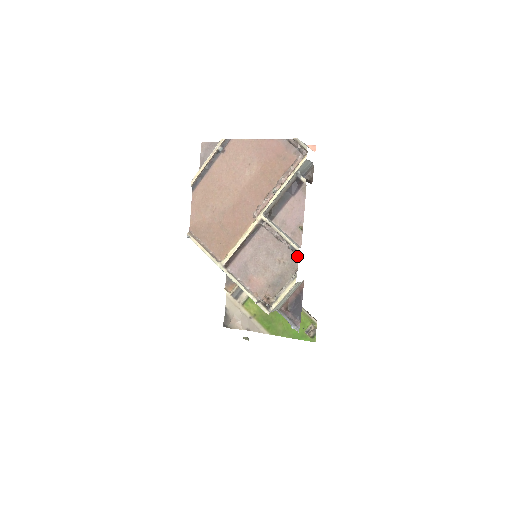
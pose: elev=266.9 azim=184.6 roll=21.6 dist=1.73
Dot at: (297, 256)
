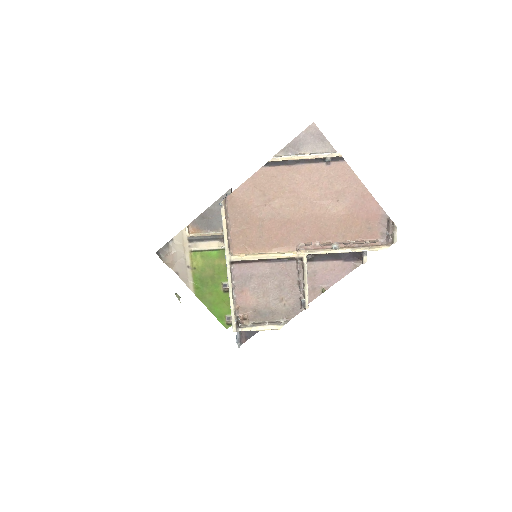
Dot at: (300, 310)
